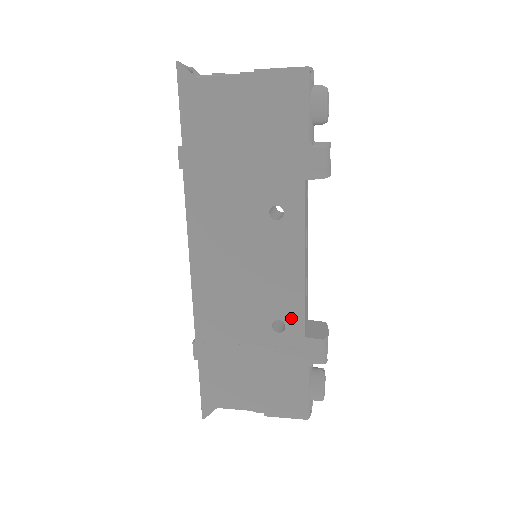
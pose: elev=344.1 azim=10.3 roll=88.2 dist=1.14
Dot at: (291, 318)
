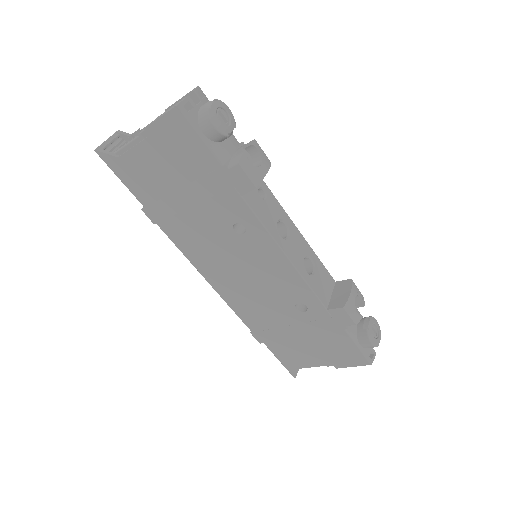
Dot at: (306, 299)
